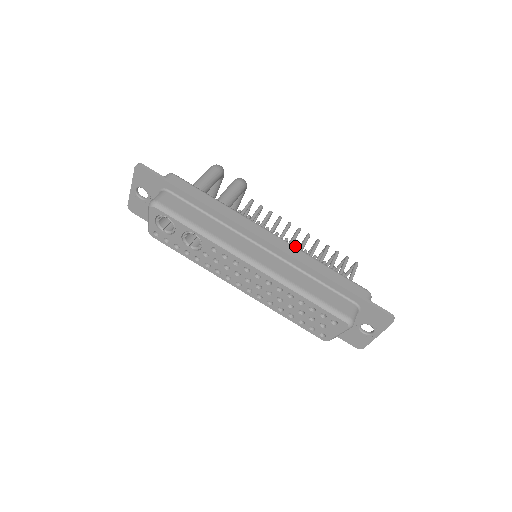
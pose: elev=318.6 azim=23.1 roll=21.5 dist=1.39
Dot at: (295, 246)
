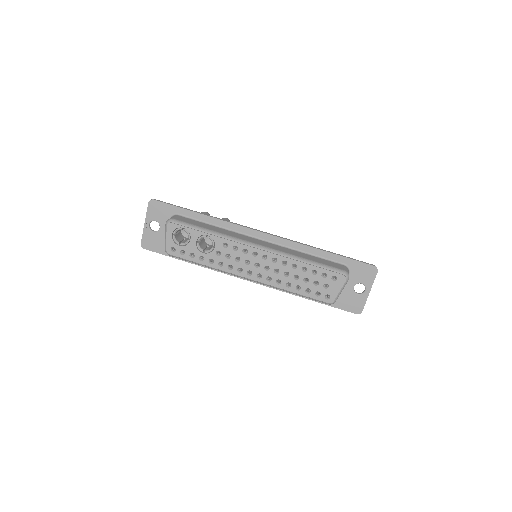
Dot at: occluded
